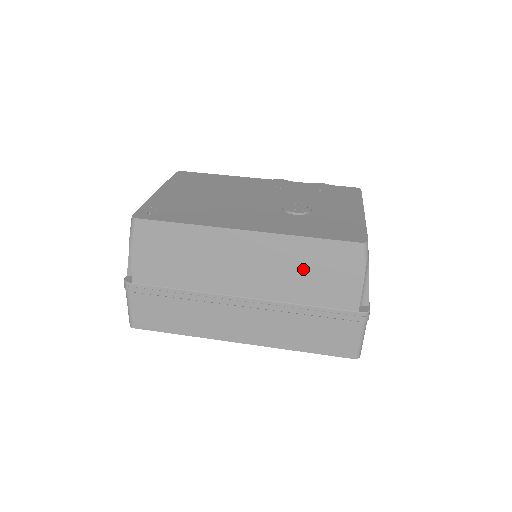
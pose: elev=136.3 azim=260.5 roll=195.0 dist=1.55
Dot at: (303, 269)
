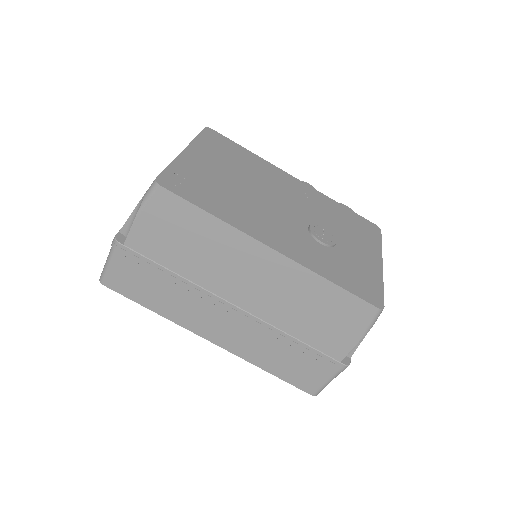
Dot at: (310, 307)
